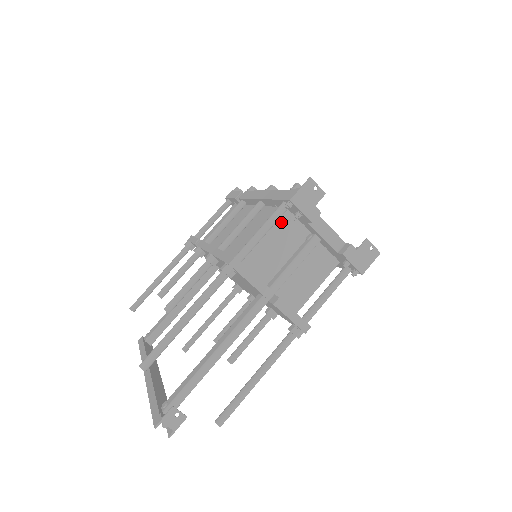
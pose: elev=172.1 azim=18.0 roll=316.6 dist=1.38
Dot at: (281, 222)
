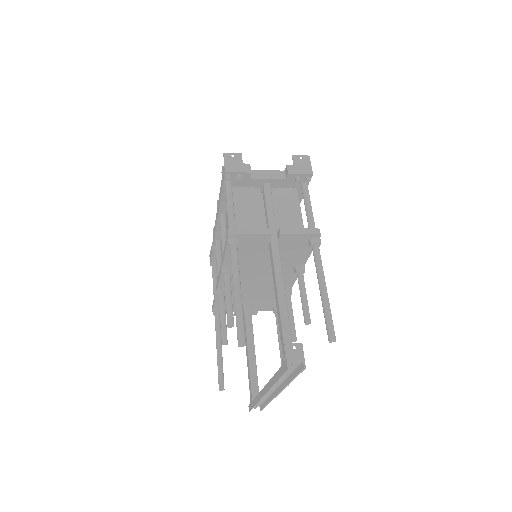
Dot at: (237, 197)
